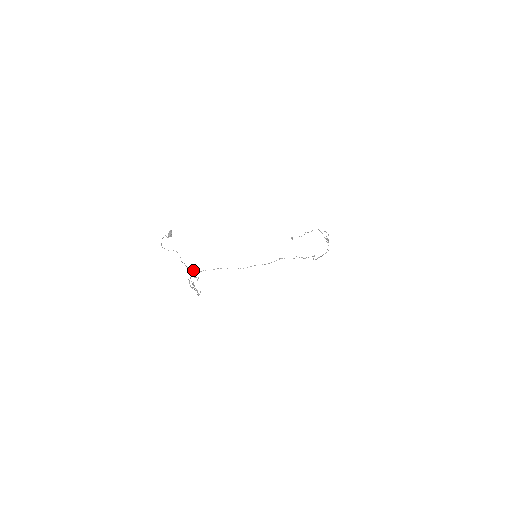
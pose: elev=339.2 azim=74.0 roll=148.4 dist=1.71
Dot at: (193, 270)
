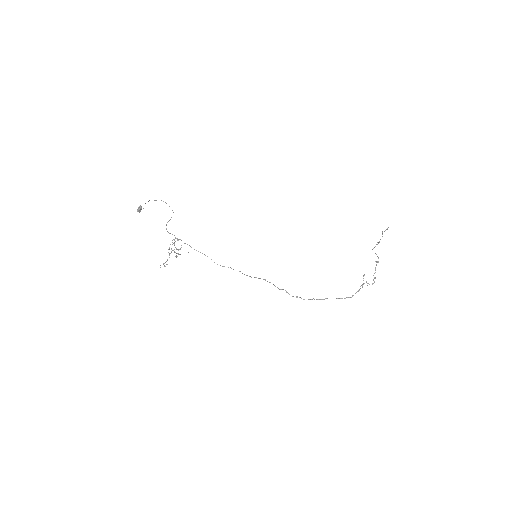
Dot at: occluded
